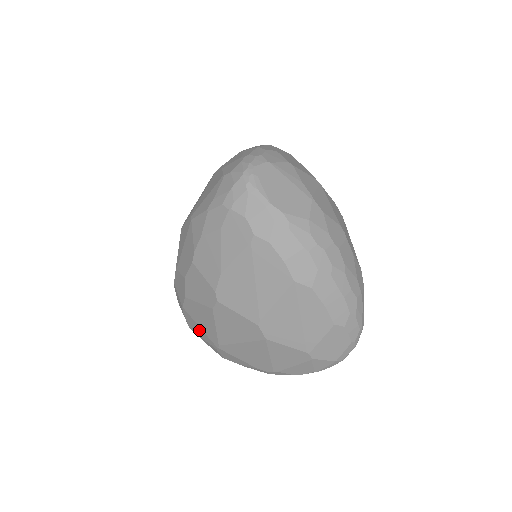
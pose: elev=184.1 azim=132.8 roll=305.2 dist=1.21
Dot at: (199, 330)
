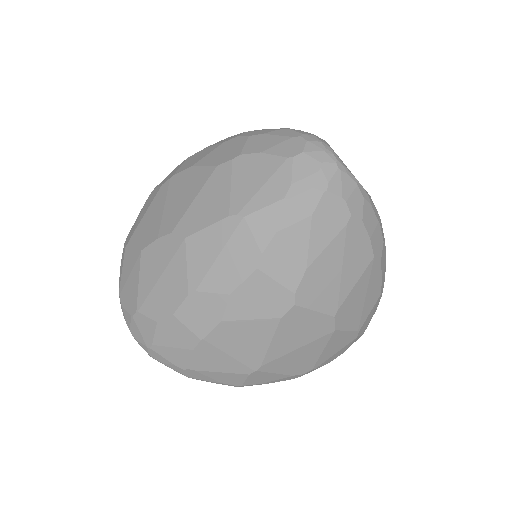
Dot at: (222, 361)
